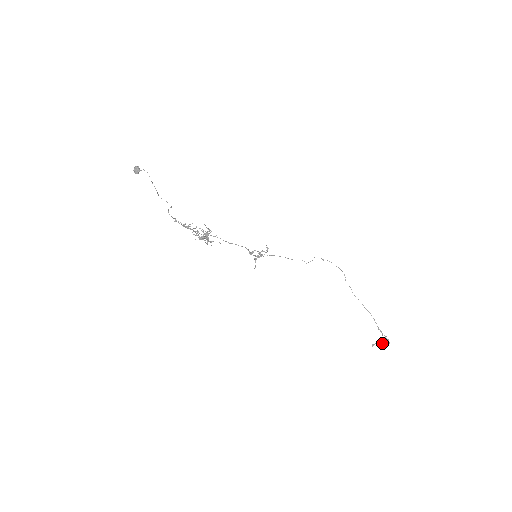
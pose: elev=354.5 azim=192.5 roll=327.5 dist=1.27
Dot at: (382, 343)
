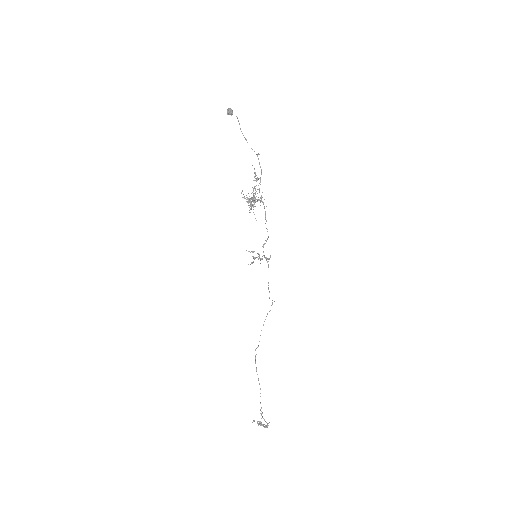
Dot at: (261, 424)
